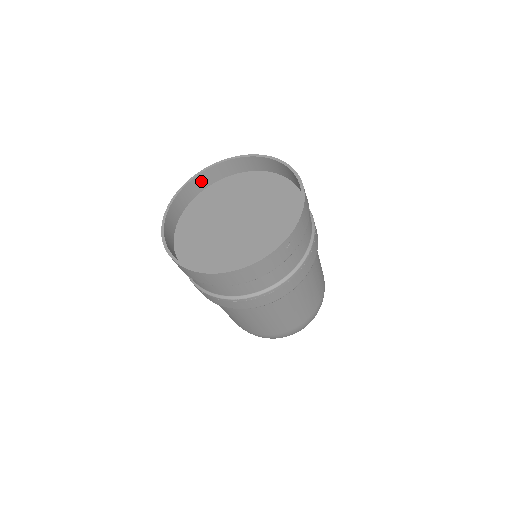
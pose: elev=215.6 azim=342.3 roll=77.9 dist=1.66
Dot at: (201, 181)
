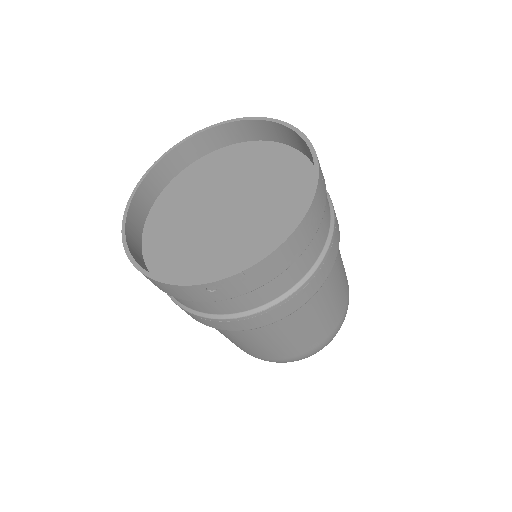
Dot at: (243, 130)
